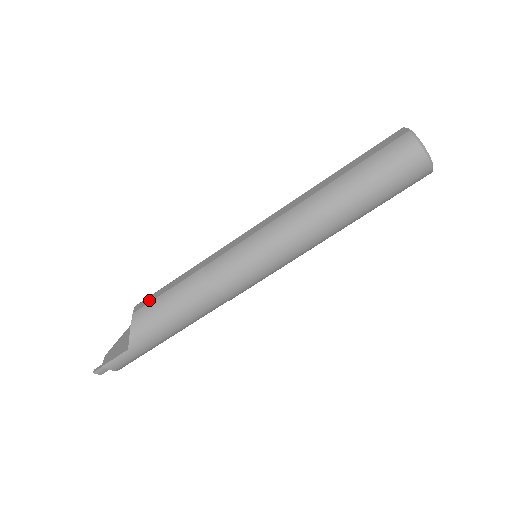
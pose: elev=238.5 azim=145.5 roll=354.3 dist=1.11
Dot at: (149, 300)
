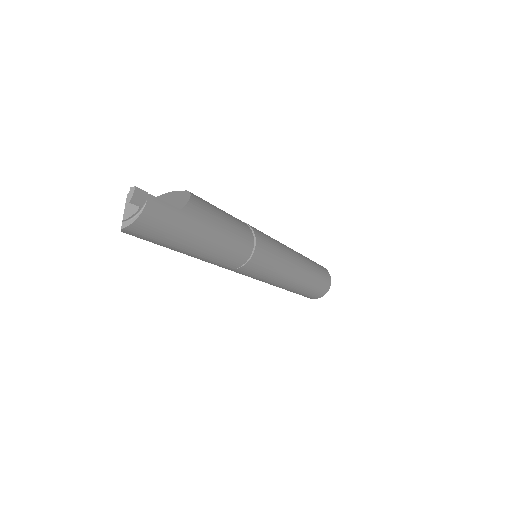
Dot at: occluded
